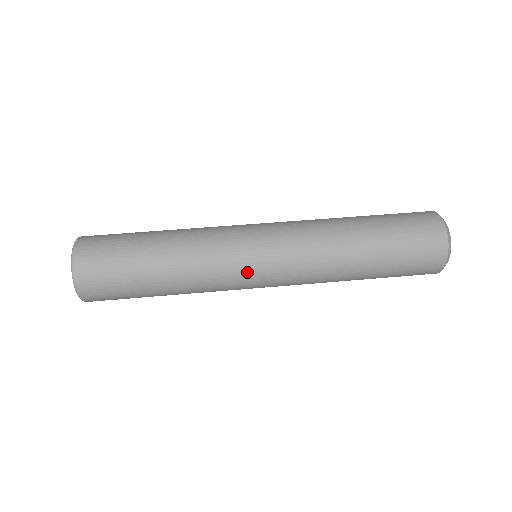
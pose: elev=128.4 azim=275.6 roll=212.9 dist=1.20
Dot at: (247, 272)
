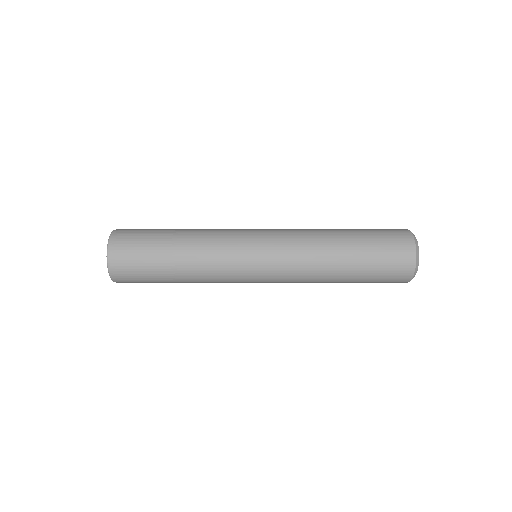
Dot at: occluded
